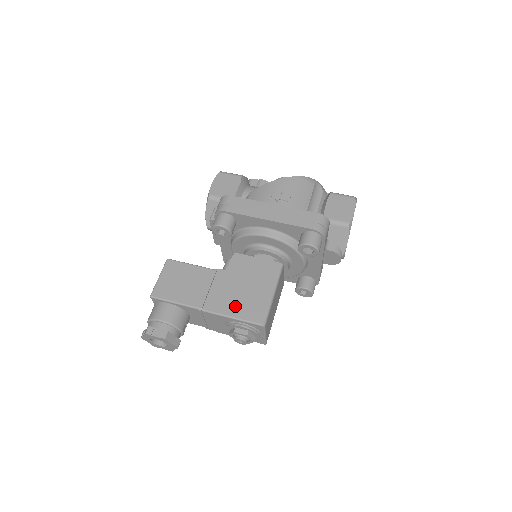
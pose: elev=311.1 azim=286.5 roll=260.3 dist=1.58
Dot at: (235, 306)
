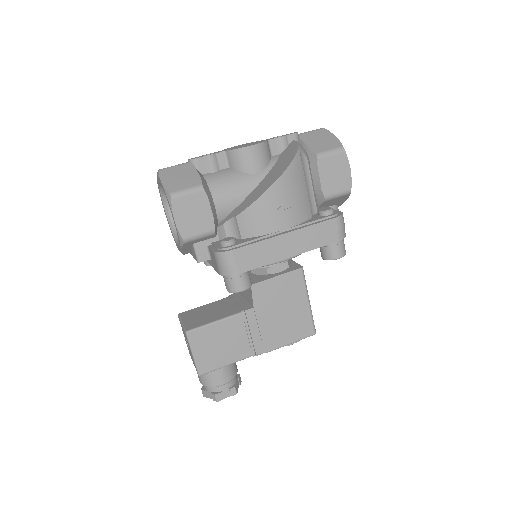
Dot at: (284, 335)
